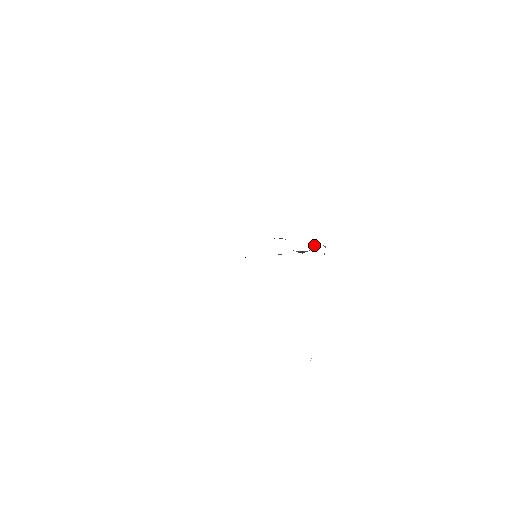
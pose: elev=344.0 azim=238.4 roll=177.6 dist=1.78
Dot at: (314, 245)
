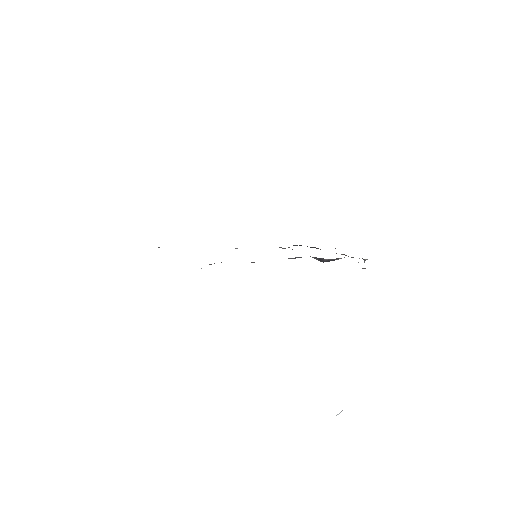
Dot at: occluded
